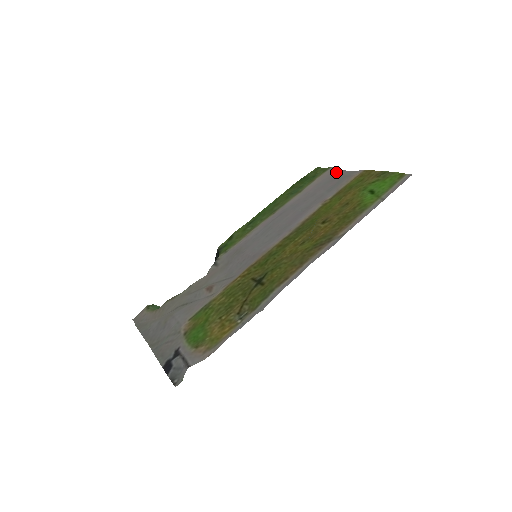
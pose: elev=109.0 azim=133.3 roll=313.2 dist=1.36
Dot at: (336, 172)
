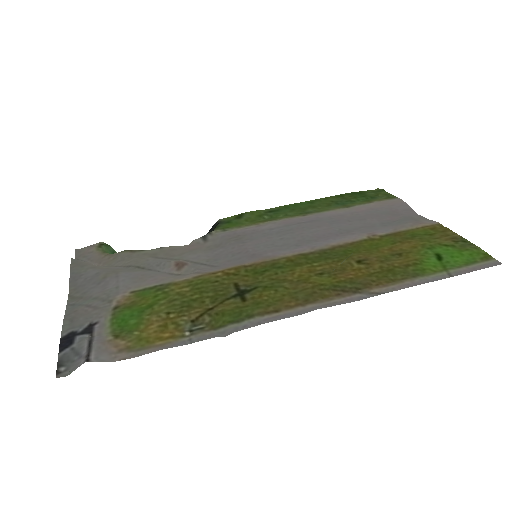
Dot at: (402, 207)
